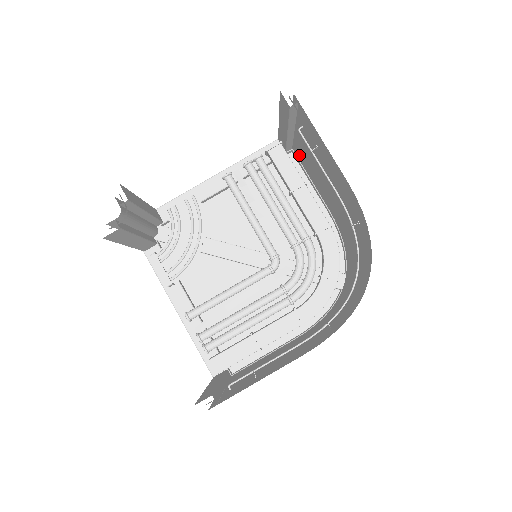
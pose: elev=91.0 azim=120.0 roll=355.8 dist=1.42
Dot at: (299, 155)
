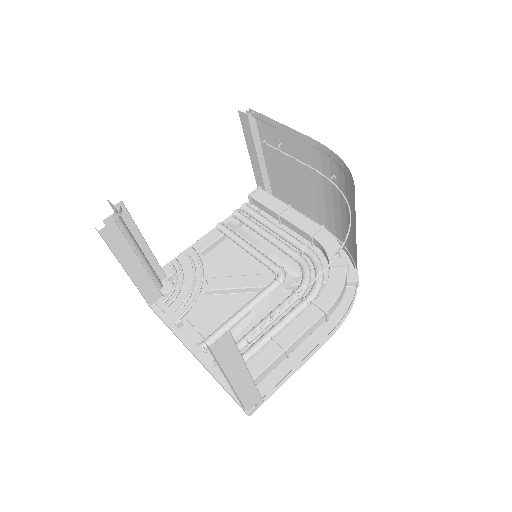
Dot at: (278, 192)
